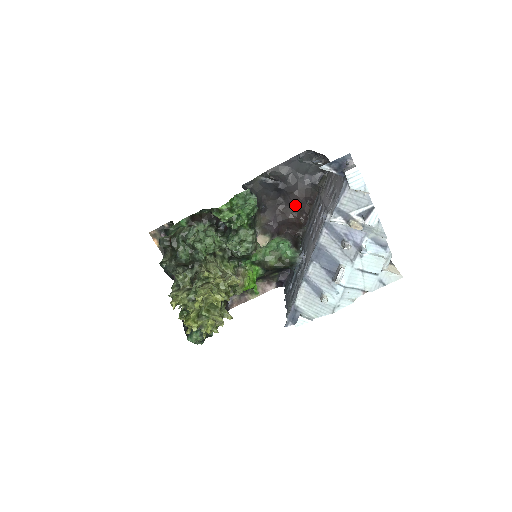
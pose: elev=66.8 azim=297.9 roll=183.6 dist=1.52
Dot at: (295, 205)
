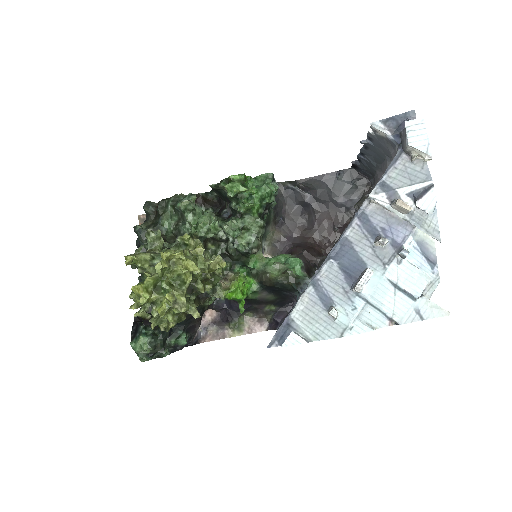
Dot at: (319, 228)
